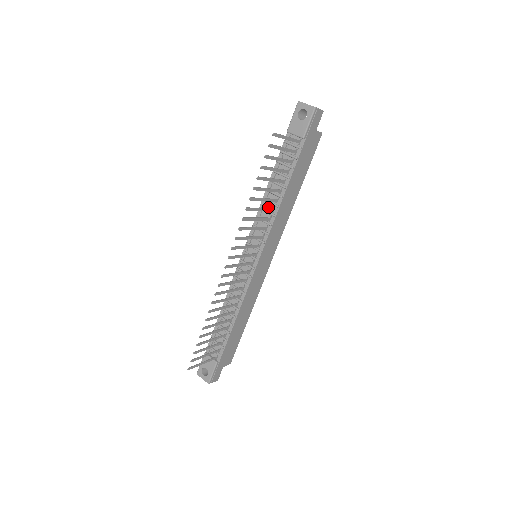
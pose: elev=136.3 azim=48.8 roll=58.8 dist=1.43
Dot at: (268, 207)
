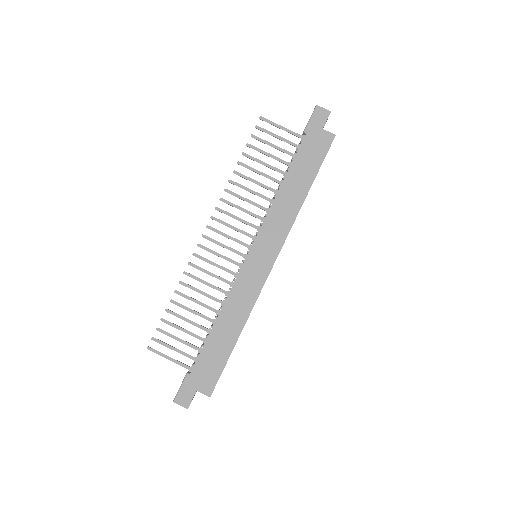
Dot at: occluded
